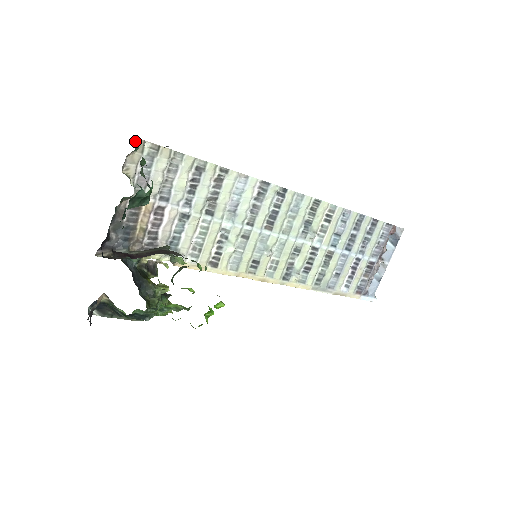
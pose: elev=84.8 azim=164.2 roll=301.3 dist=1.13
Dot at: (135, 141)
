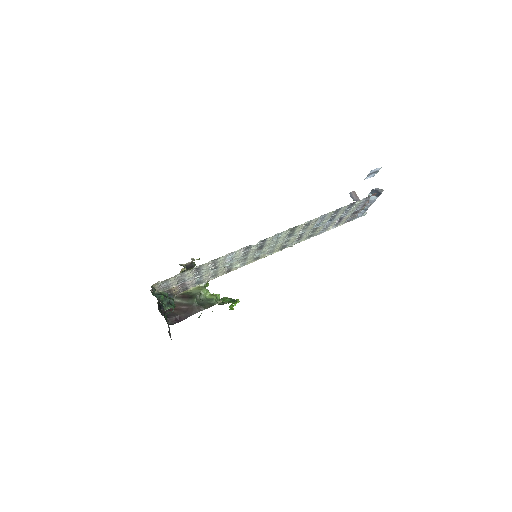
Dot at: (152, 293)
